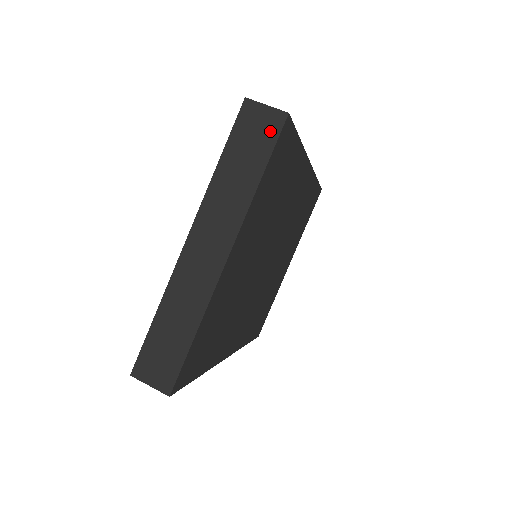
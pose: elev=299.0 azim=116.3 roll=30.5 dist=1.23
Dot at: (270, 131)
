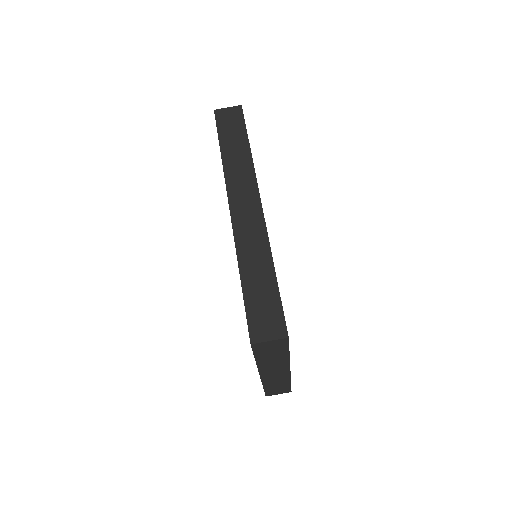
Dot at: (281, 345)
